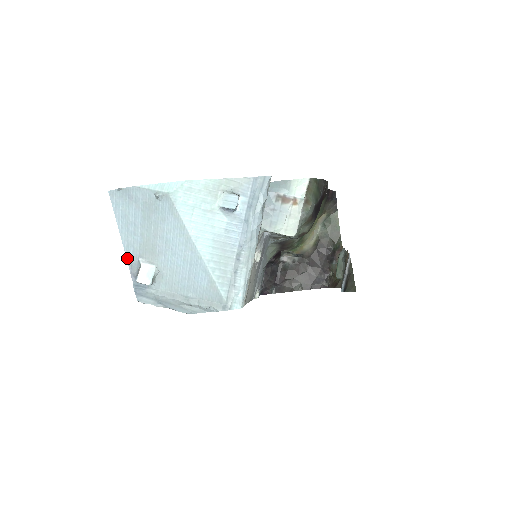
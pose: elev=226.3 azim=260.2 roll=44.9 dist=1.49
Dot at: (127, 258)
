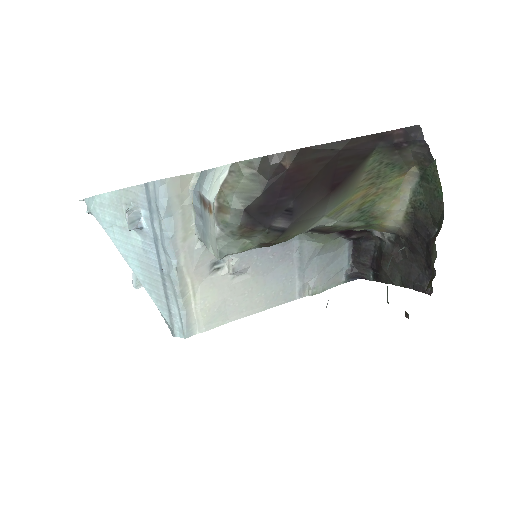
Dot at: occluded
